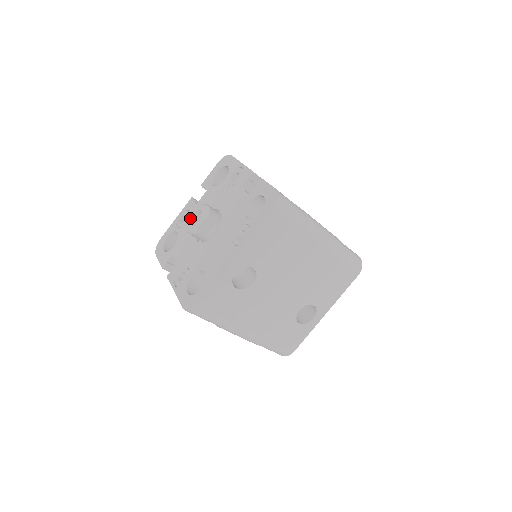
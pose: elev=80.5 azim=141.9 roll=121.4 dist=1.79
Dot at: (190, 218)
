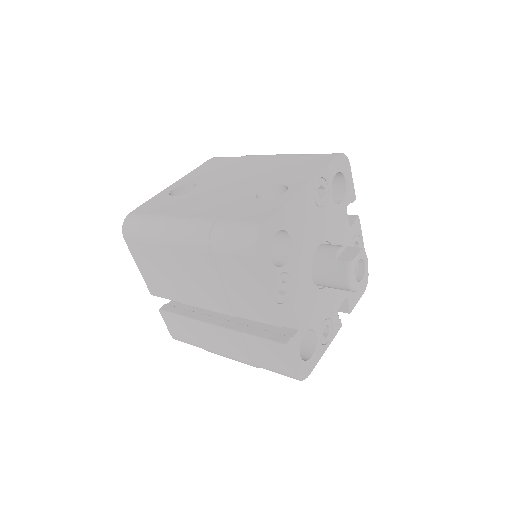
Dot at: occluded
